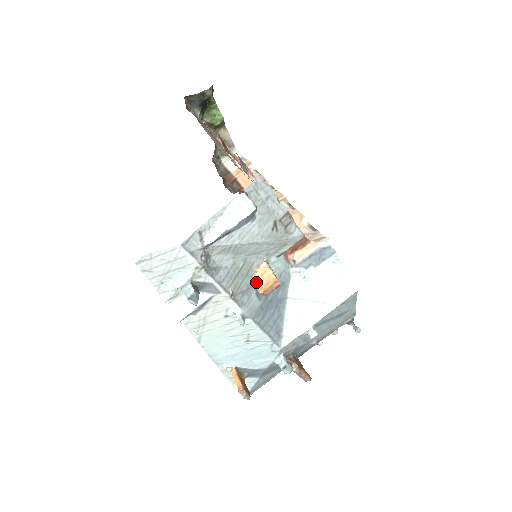
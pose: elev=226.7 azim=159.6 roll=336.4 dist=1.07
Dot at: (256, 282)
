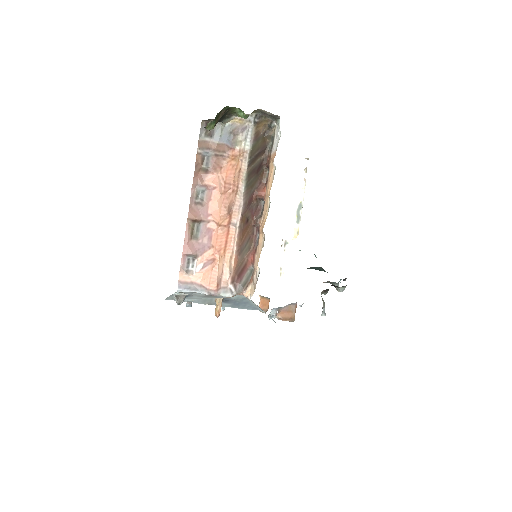
Dot at: (216, 305)
